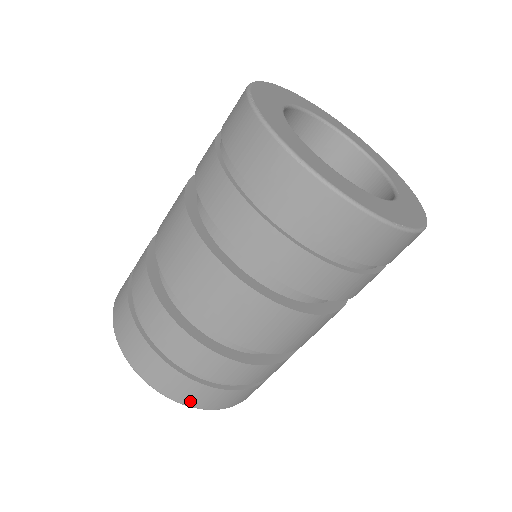
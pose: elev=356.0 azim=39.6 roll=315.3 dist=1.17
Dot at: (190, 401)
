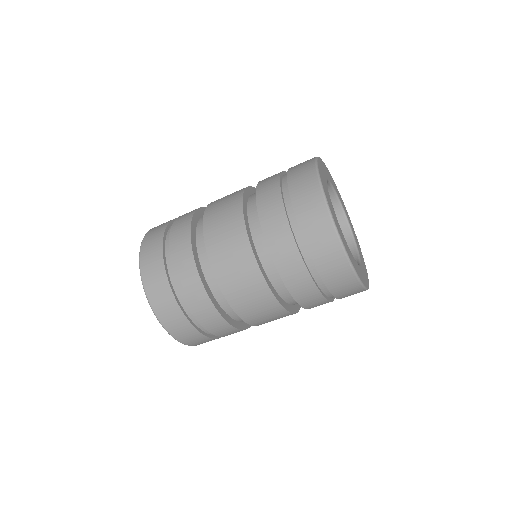
Dot at: (196, 344)
